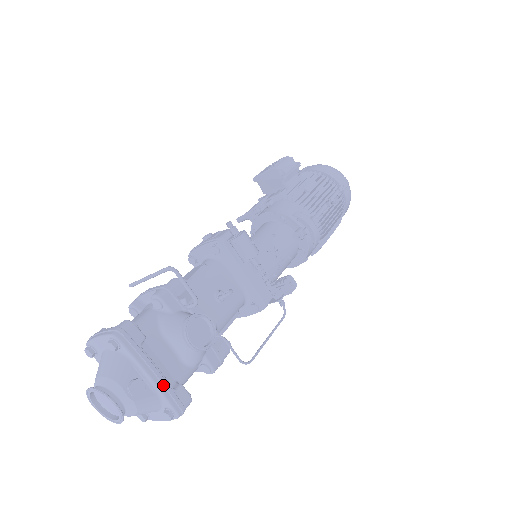
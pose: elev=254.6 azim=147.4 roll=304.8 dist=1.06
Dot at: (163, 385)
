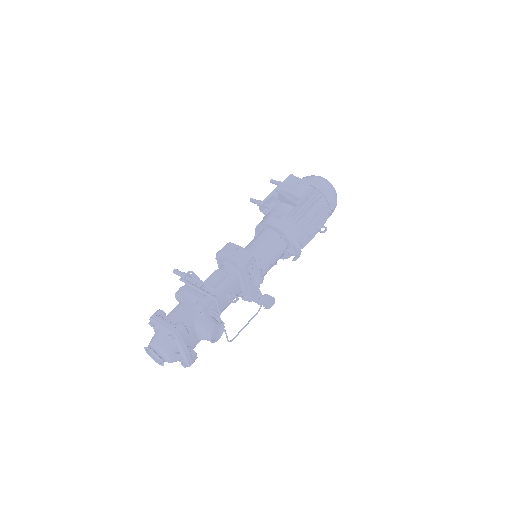
Dot at: (188, 356)
